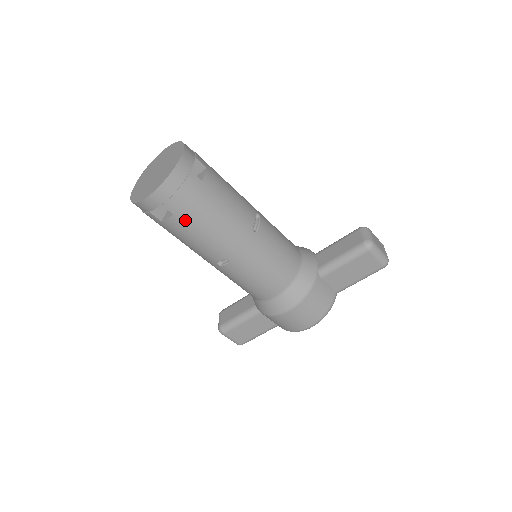
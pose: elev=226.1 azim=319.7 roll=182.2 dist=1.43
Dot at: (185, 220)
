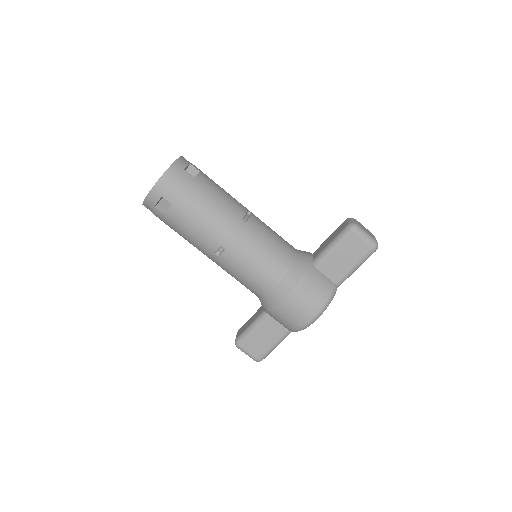
Dot at: (181, 209)
